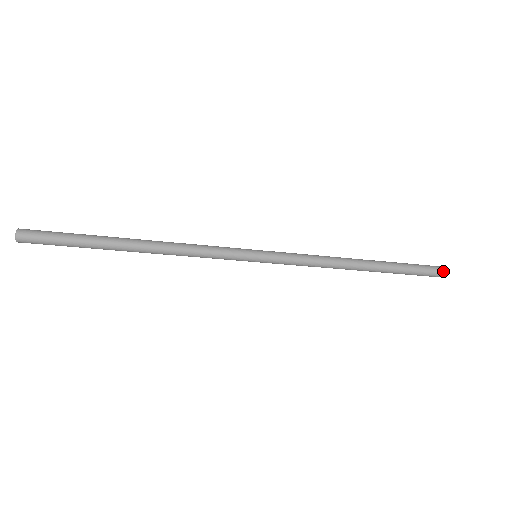
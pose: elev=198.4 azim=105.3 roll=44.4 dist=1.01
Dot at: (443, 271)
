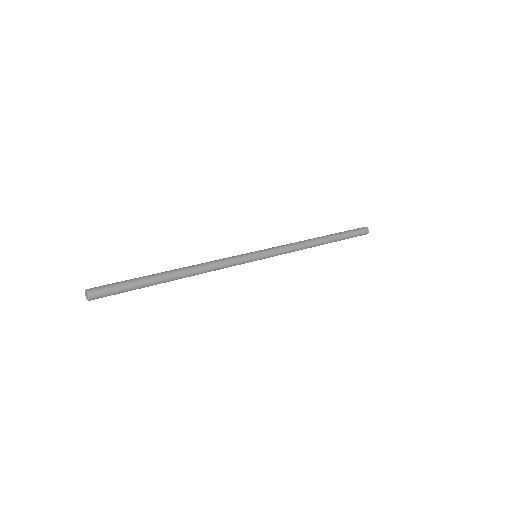
Dot at: (366, 233)
